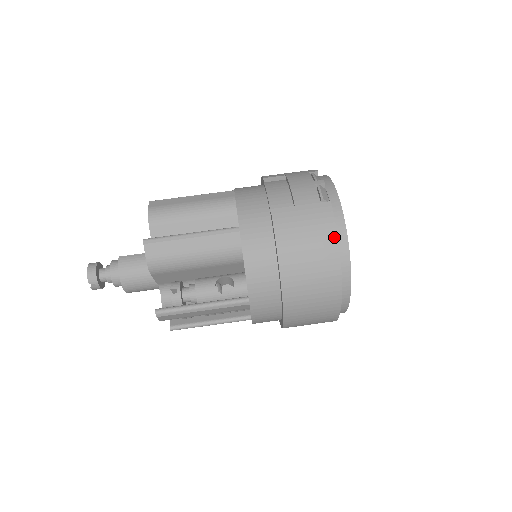
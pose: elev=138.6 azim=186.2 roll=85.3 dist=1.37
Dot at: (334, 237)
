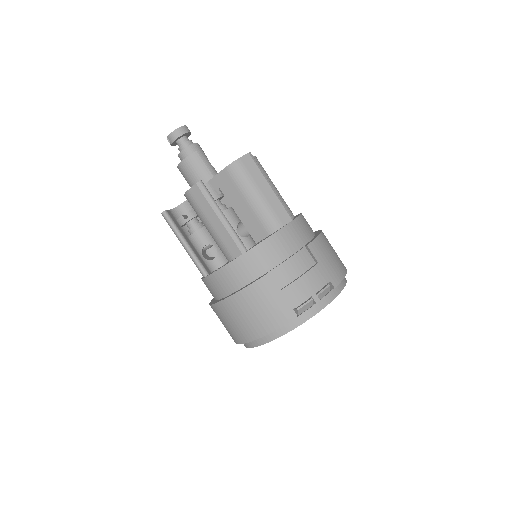
Dot at: (269, 331)
